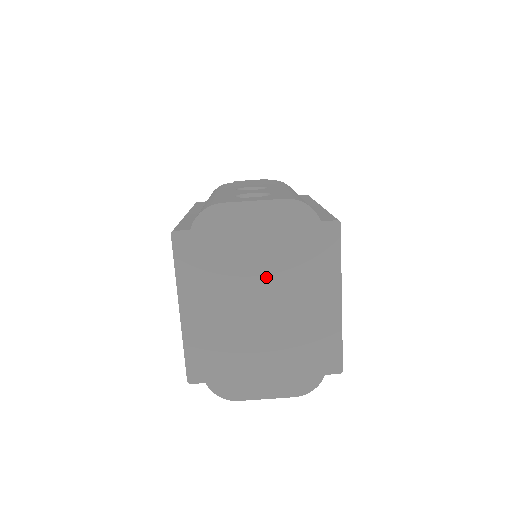
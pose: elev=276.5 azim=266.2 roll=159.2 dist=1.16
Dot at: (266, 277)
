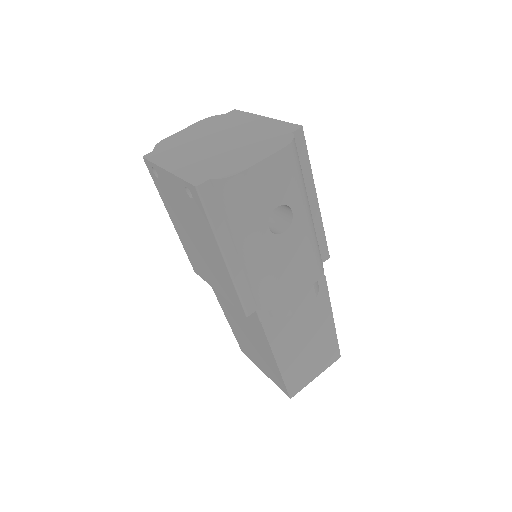
Dot at: (212, 136)
